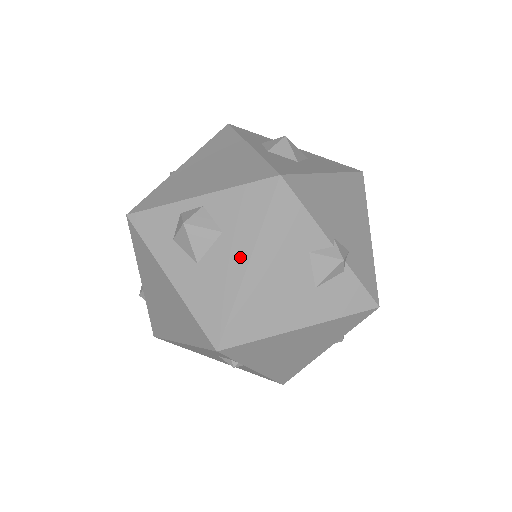
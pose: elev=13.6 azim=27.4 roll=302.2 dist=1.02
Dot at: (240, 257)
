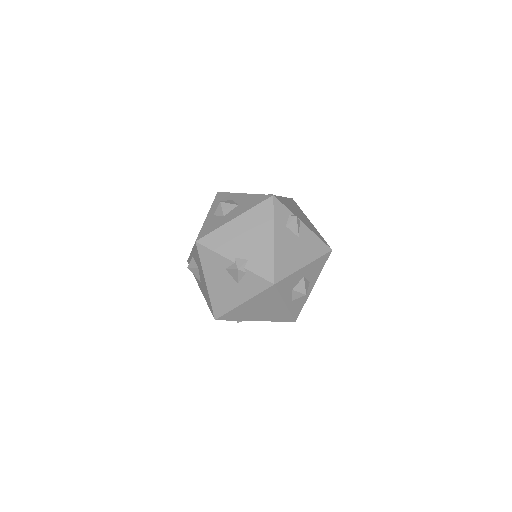
Dot at: (204, 279)
